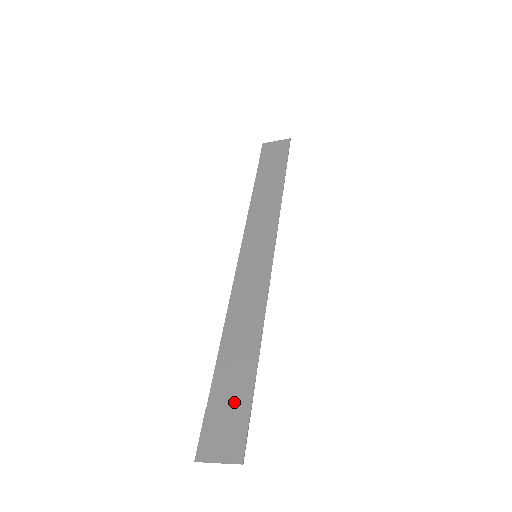
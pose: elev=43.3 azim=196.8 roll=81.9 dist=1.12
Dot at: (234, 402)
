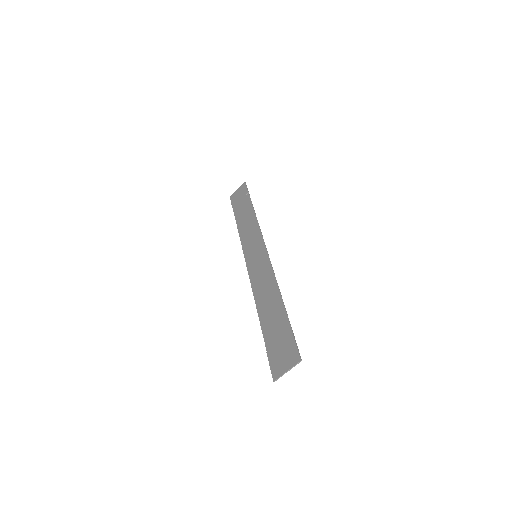
Dot at: (281, 336)
